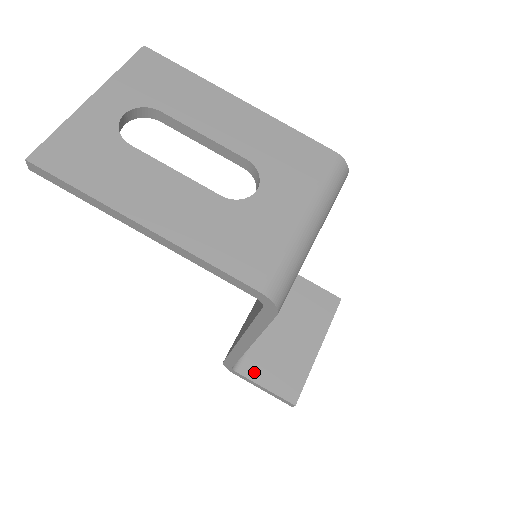
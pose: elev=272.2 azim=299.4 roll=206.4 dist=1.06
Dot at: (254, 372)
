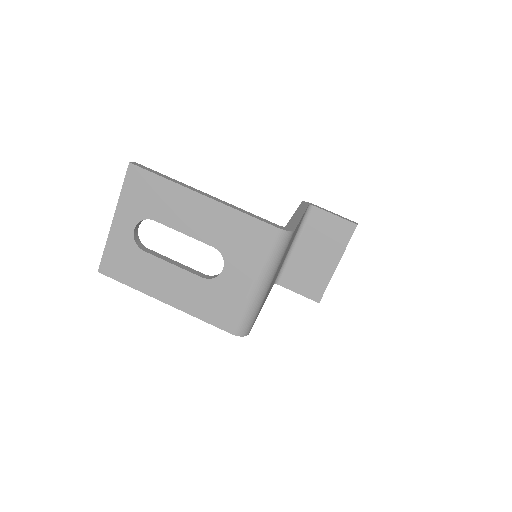
Dot at: (290, 284)
